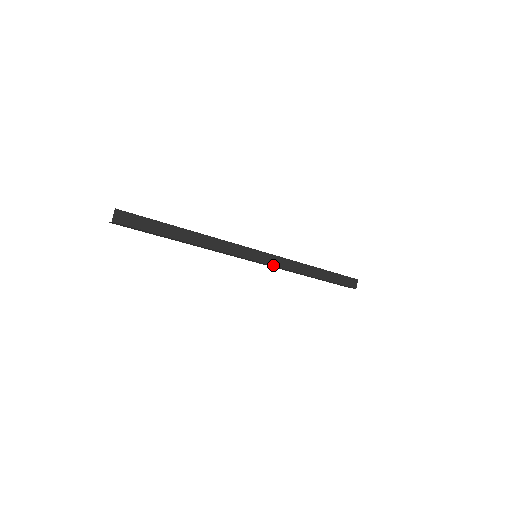
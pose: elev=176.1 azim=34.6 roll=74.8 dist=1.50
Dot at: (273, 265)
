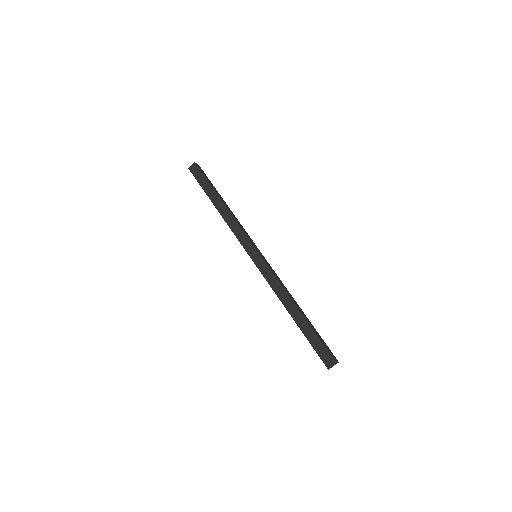
Dot at: (262, 272)
